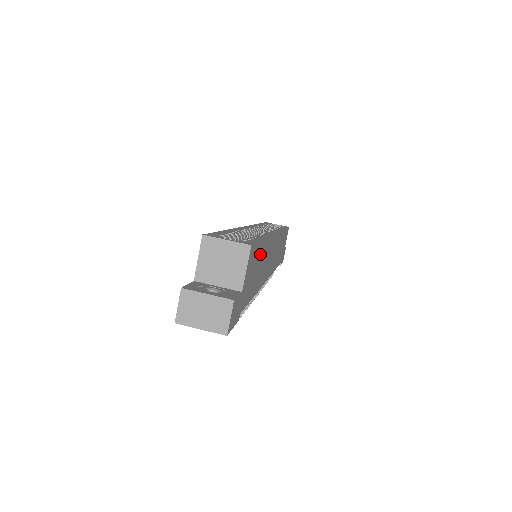
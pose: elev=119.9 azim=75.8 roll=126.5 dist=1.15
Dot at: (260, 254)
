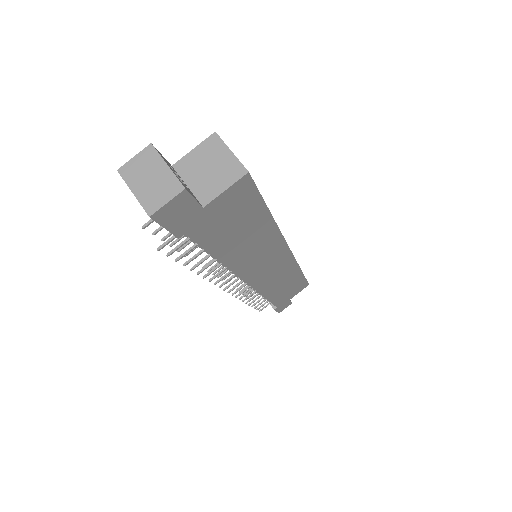
Dot at: (255, 220)
